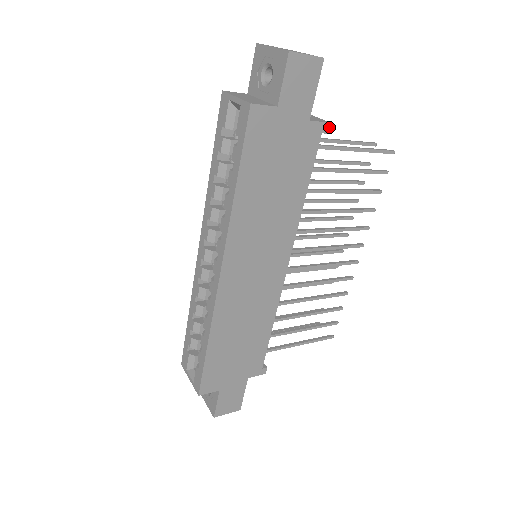
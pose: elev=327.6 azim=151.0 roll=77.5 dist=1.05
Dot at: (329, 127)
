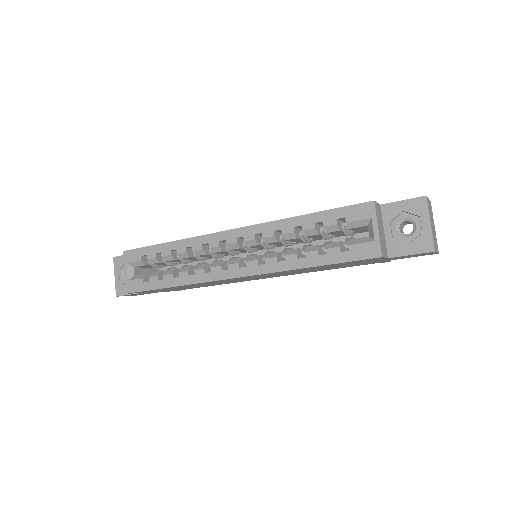
Dot at: occluded
